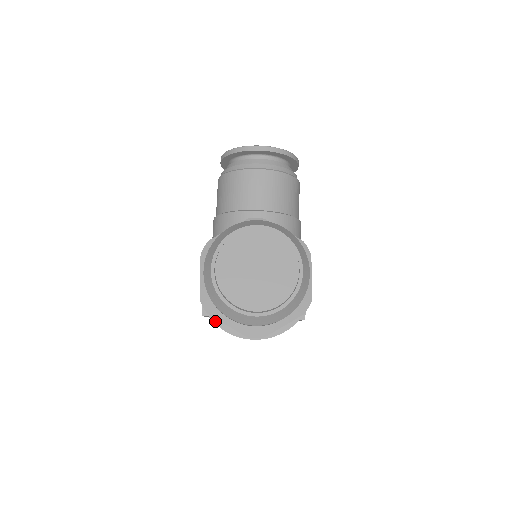
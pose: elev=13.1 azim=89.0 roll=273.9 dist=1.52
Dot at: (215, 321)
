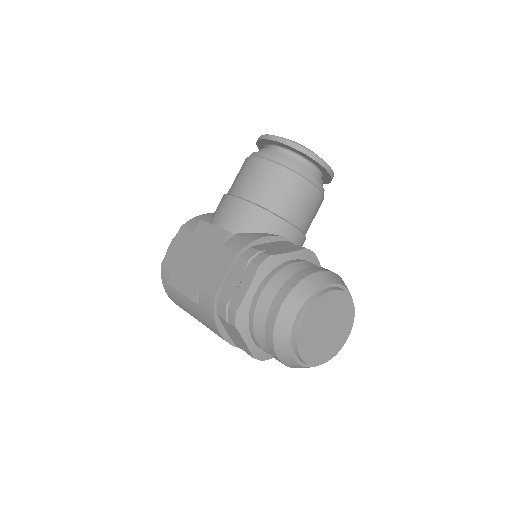
Dot at: (217, 321)
